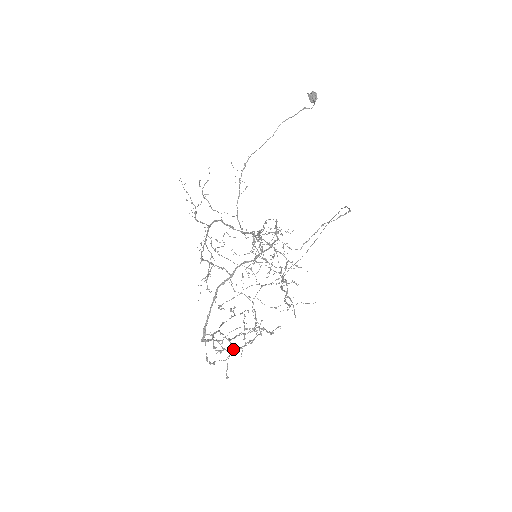
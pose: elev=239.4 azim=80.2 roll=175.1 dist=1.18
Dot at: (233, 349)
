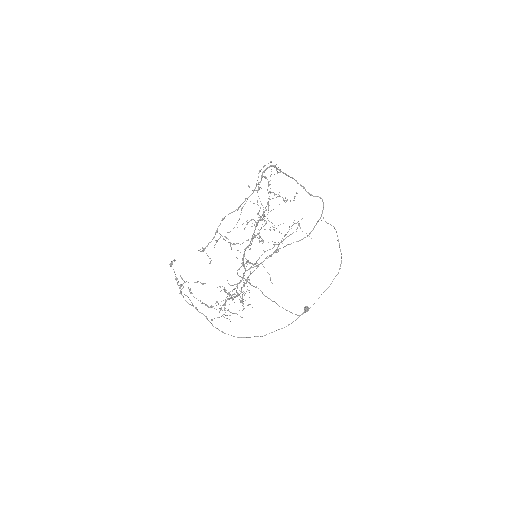
Dot at: occluded
